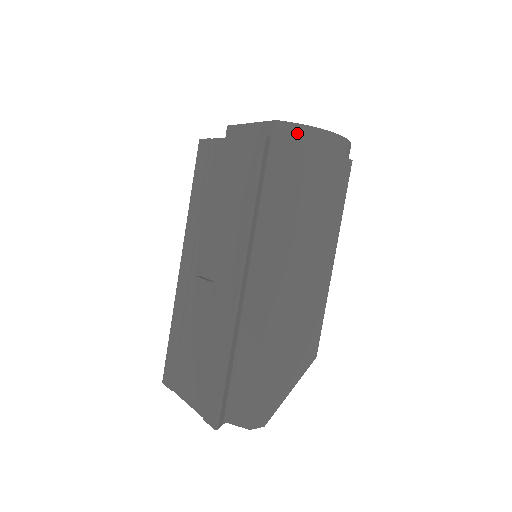
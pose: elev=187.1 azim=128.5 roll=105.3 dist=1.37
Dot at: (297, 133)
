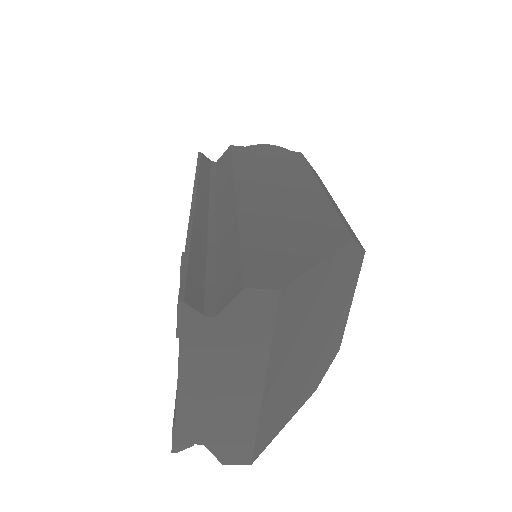
Dot at: occluded
